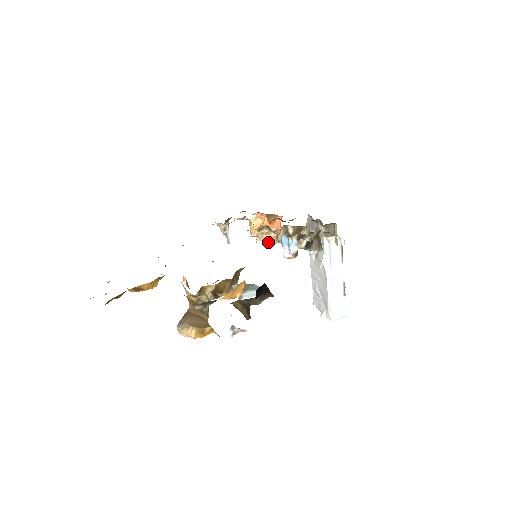
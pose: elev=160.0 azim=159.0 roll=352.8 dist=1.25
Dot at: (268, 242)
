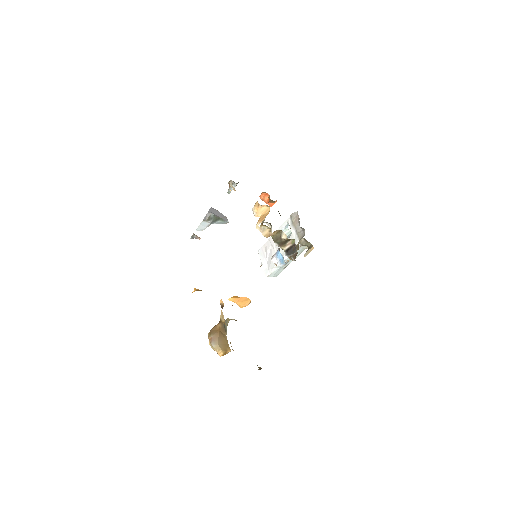
Dot at: (265, 236)
